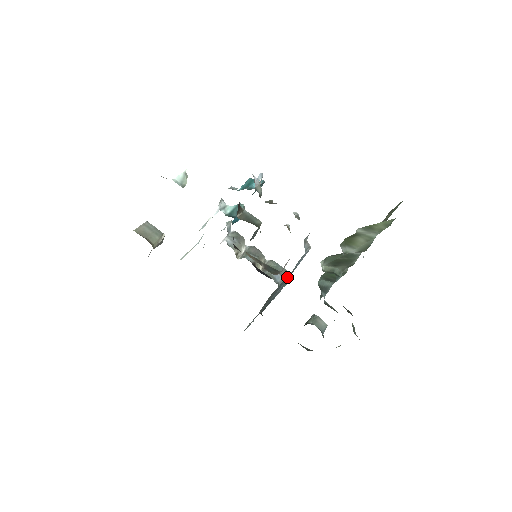
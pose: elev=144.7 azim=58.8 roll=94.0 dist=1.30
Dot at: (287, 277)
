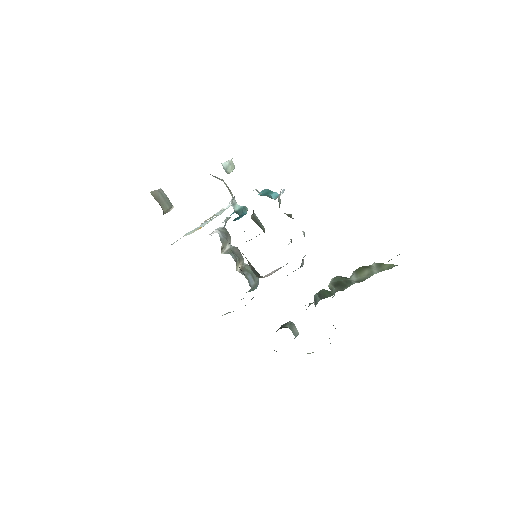
Dot at: occluded
